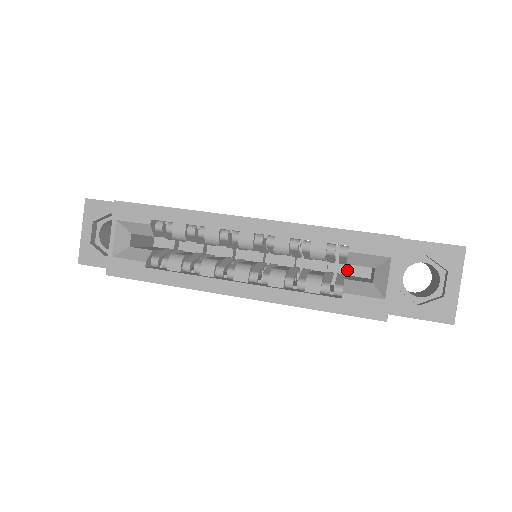
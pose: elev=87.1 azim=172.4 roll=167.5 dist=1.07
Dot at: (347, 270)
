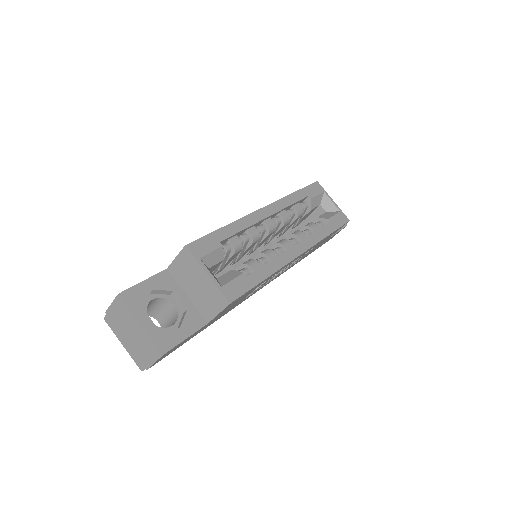
Dot at: occluded
